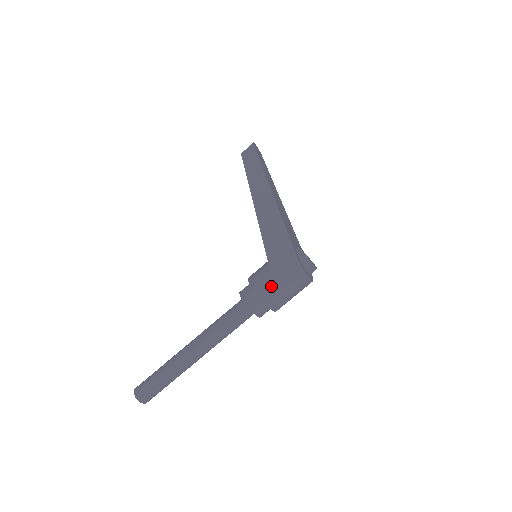
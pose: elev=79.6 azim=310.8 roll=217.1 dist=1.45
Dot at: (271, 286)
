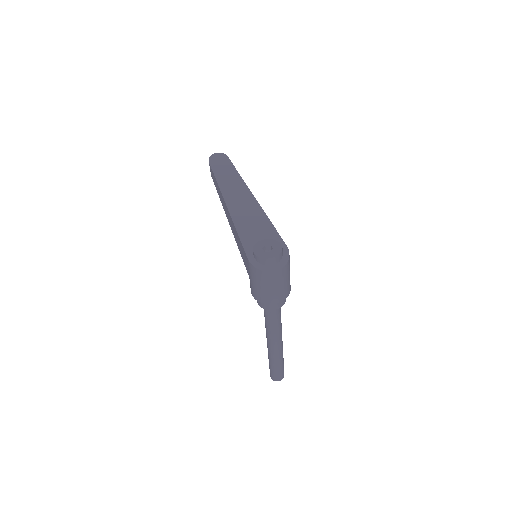
Dot at: (256, 290)
